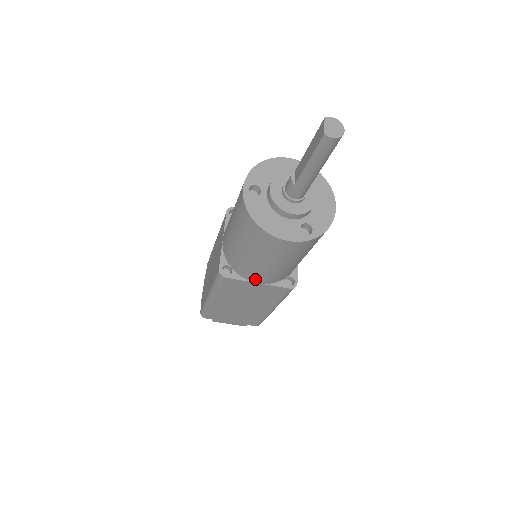
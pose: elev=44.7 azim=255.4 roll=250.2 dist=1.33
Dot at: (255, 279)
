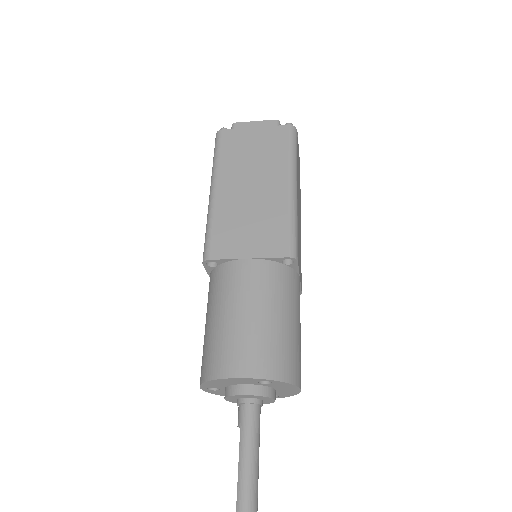
Dot at: occluded
